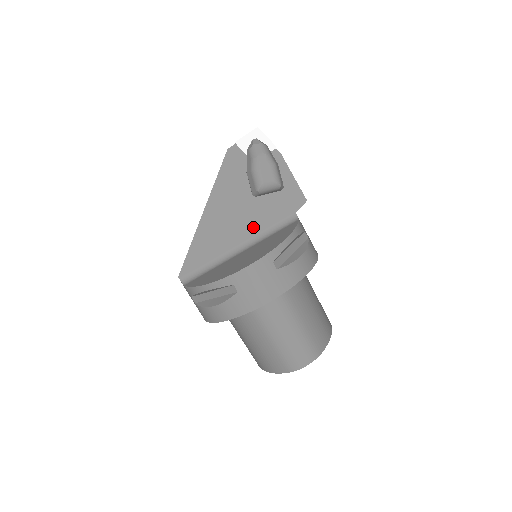
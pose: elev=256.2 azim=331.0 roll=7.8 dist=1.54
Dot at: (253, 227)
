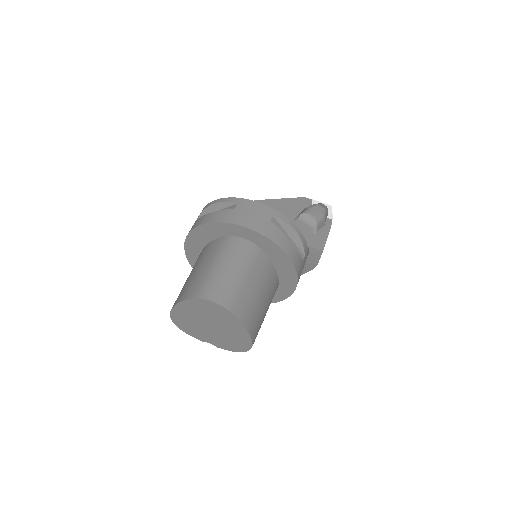
Dot at: occluded
